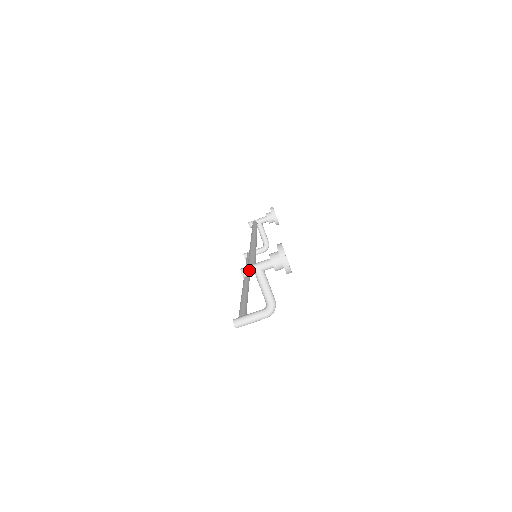
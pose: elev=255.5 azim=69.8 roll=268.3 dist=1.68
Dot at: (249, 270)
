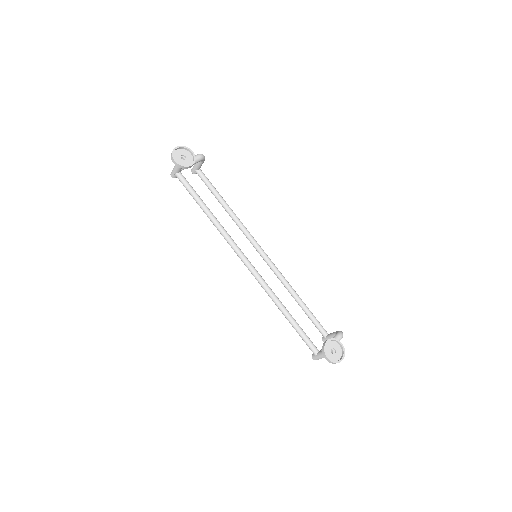
Dot at: occluded
